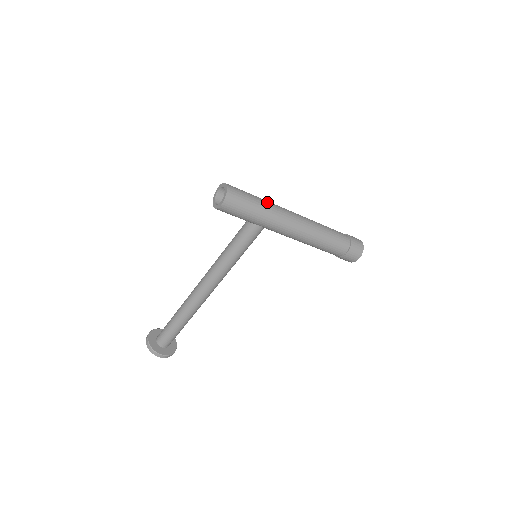
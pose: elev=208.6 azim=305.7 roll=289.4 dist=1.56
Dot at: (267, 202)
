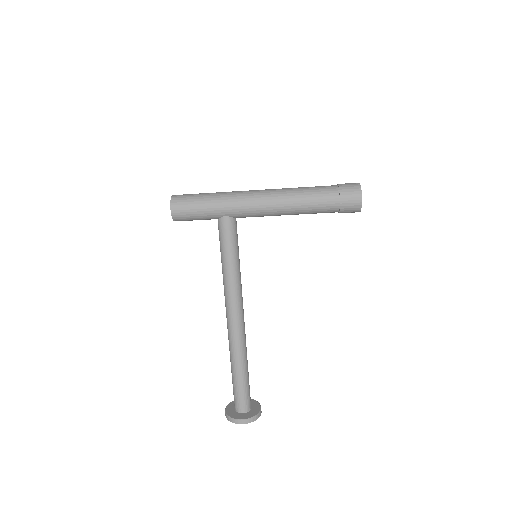
Dot at: (220, 192)
